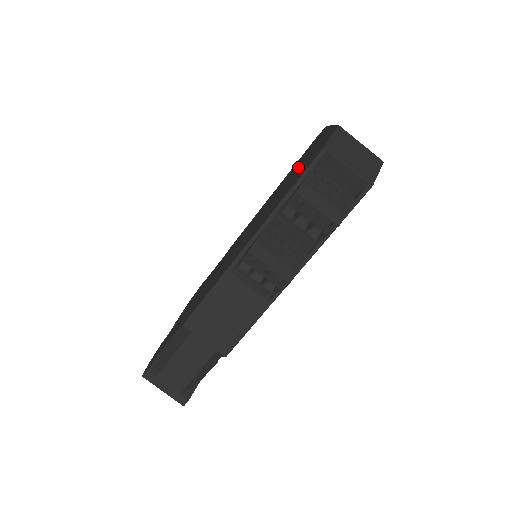
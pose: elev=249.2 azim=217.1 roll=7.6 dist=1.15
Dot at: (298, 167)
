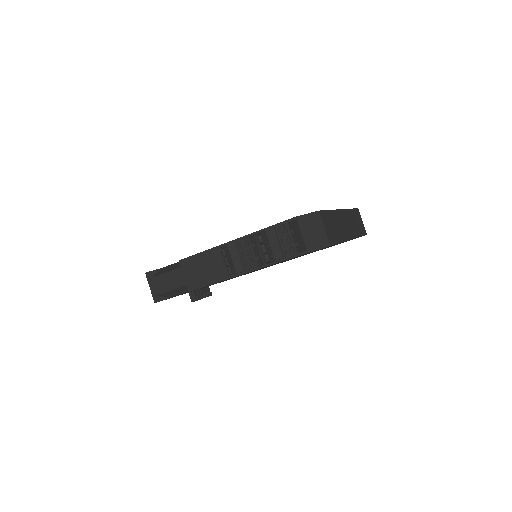
Dot at: occluded
